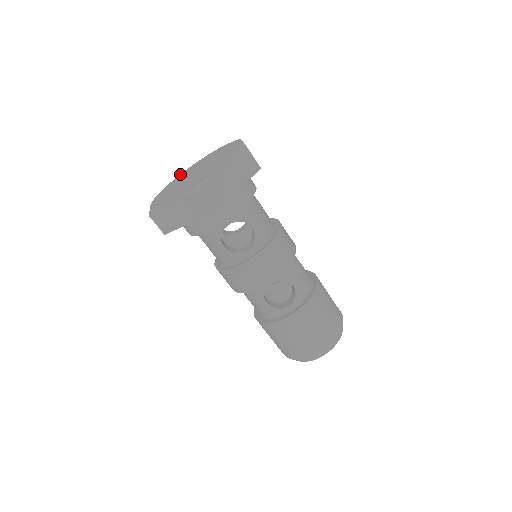
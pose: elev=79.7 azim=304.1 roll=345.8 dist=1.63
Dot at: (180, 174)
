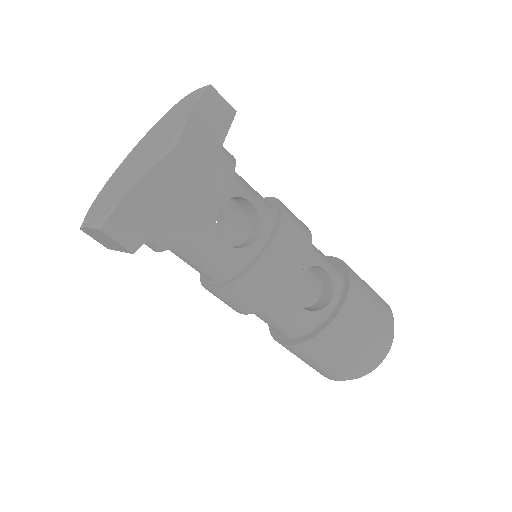
Dot at: occluded
